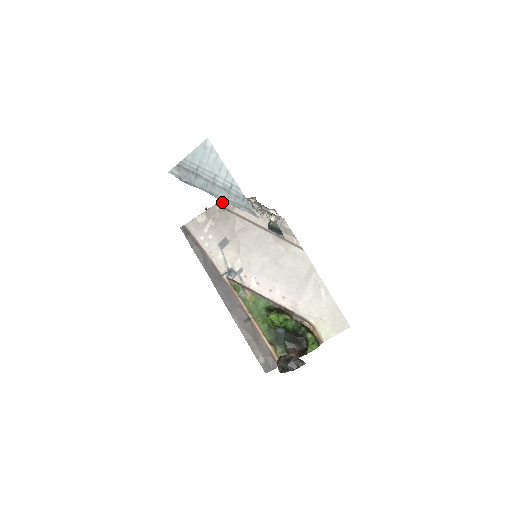
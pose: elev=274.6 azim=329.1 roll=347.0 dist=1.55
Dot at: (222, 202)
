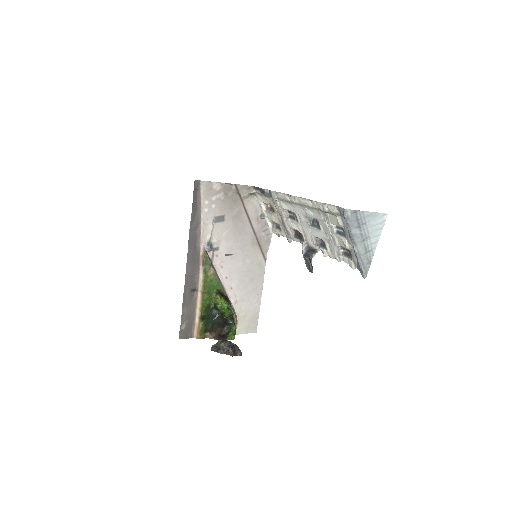
Dot at: (241, 187)
